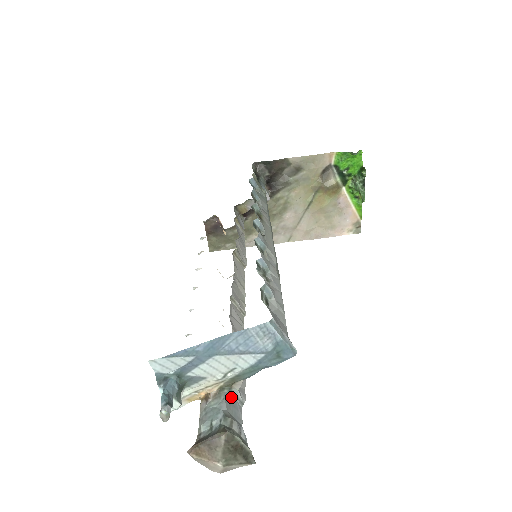
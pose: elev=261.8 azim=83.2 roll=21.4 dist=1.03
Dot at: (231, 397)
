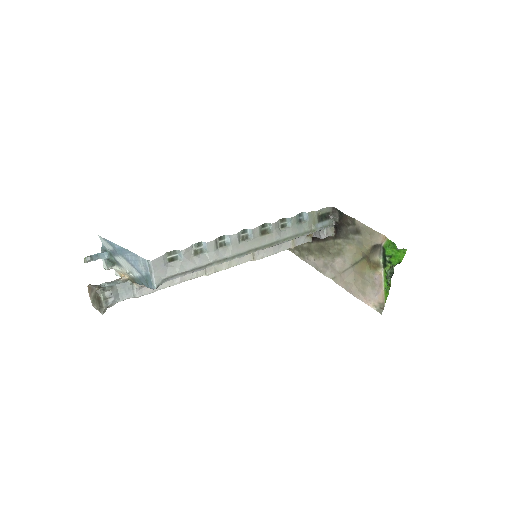
Dot at: (130, 287)
